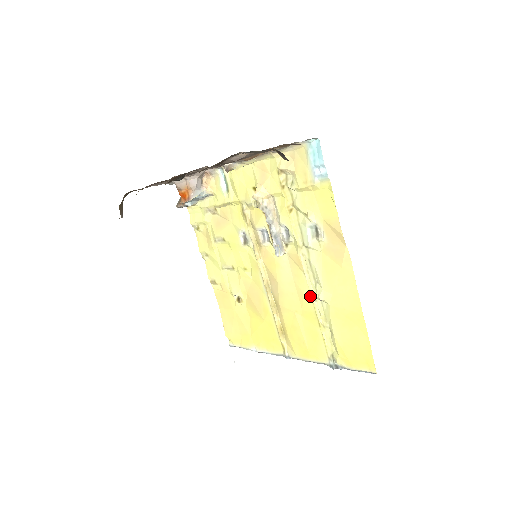
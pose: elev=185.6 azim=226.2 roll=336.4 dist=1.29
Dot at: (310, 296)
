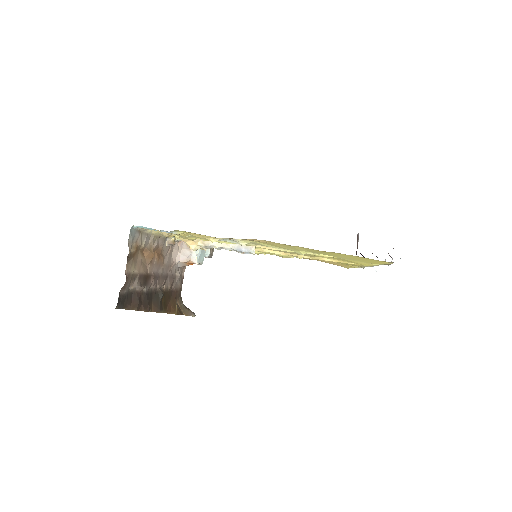
Dot at: occluded
